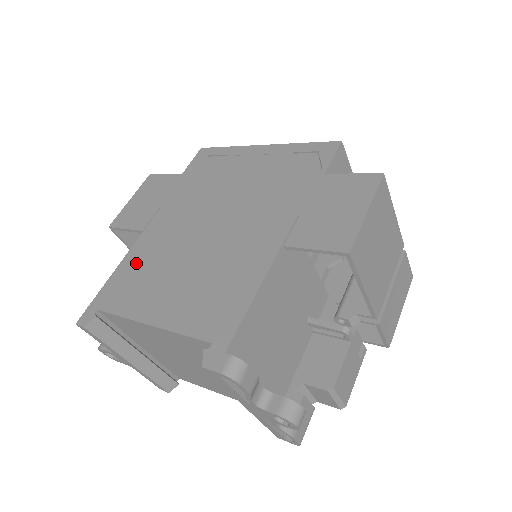
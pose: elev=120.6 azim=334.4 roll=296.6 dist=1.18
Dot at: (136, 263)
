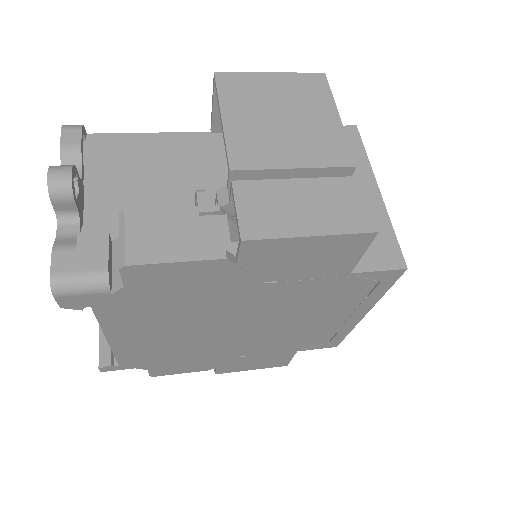
Dot at: occluded
